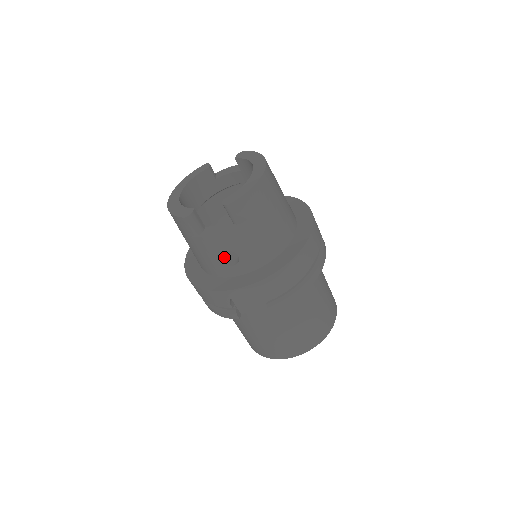
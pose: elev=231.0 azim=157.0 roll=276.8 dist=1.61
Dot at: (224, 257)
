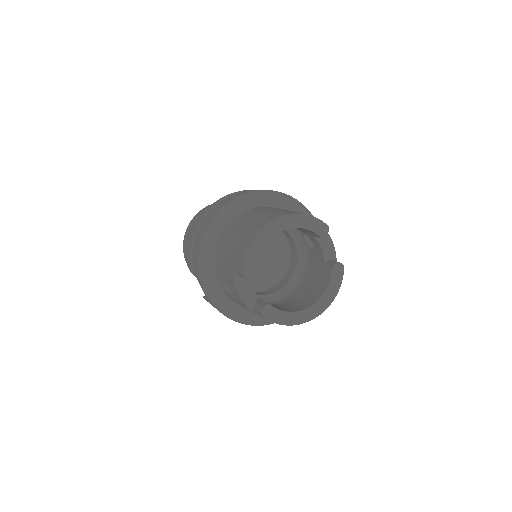
Dot at: occluded
